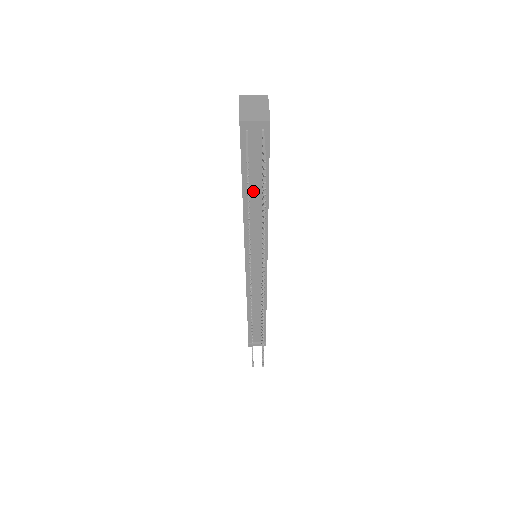
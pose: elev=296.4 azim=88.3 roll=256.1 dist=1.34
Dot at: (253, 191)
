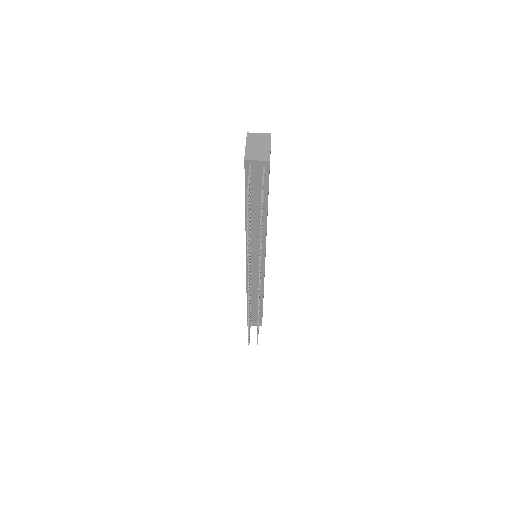
Dot at: (254, 210)
